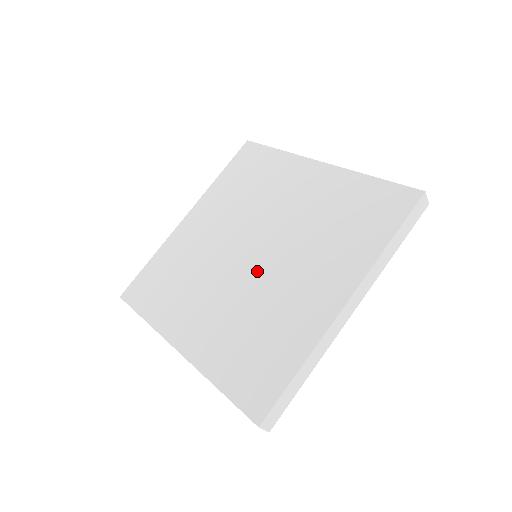
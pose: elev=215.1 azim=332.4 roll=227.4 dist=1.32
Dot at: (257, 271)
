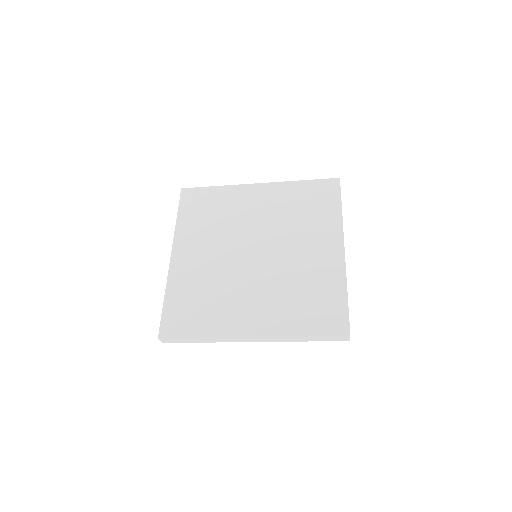
Dot at: (271, 261)
